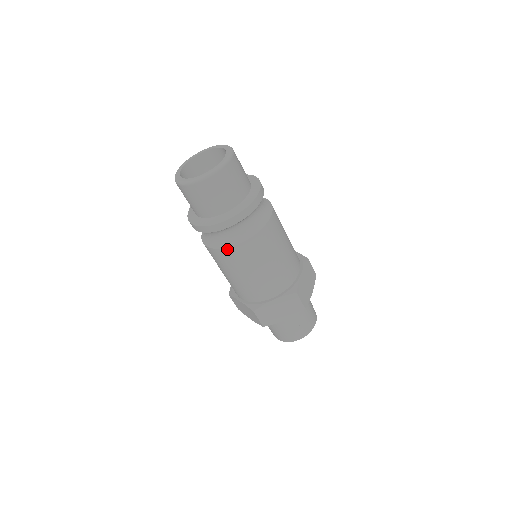
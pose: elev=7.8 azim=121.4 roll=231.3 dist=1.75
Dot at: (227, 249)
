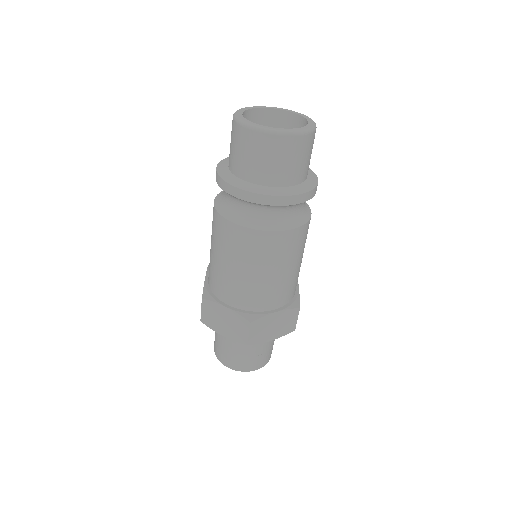
Dot at: (222, 218)
